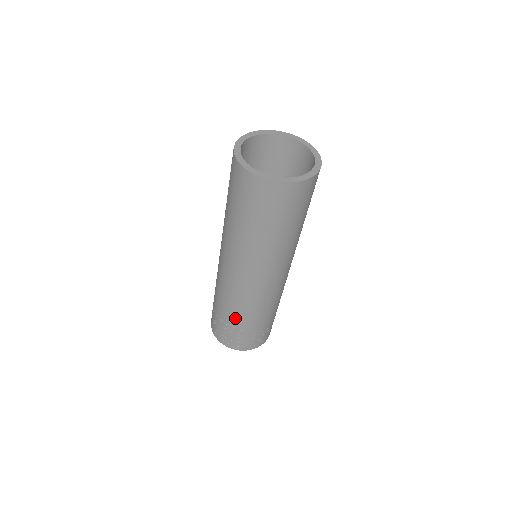
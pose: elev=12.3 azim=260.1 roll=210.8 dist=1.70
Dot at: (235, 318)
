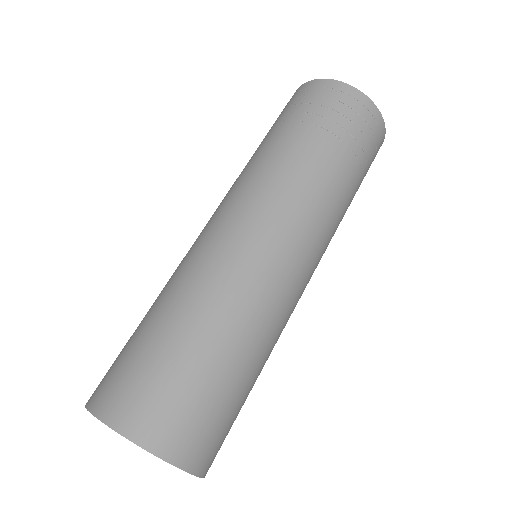
Dot at: occluded
